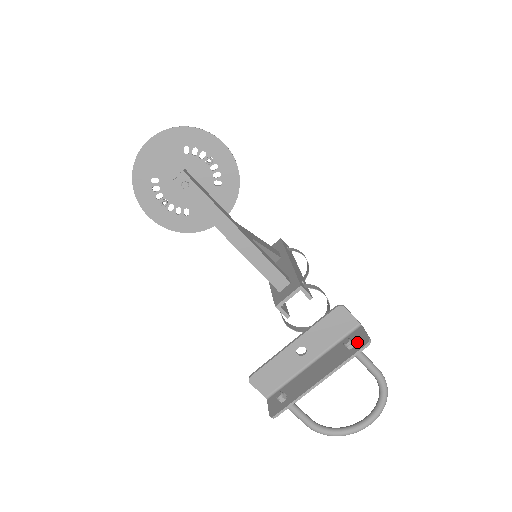
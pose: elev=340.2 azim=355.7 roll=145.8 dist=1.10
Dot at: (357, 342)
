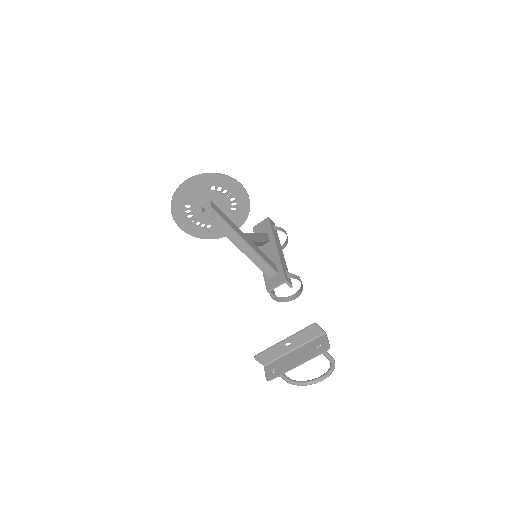
Dot at: (322, 346)
